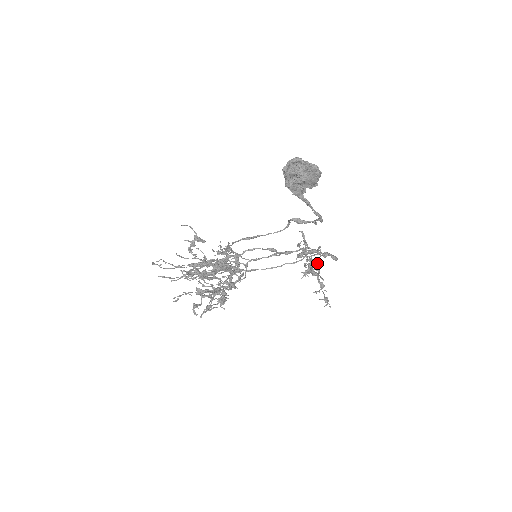
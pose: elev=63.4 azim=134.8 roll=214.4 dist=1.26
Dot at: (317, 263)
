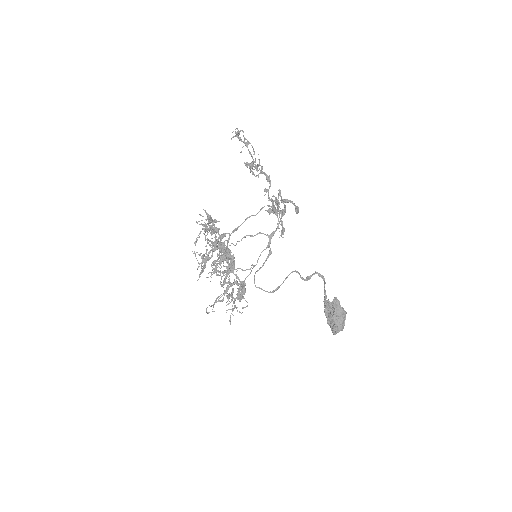
Dot at: (268, 179)
